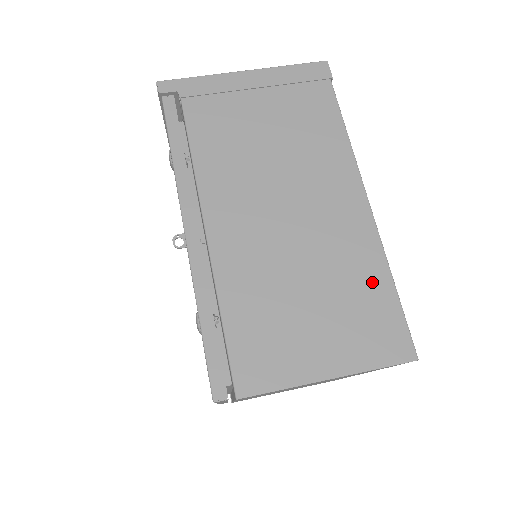
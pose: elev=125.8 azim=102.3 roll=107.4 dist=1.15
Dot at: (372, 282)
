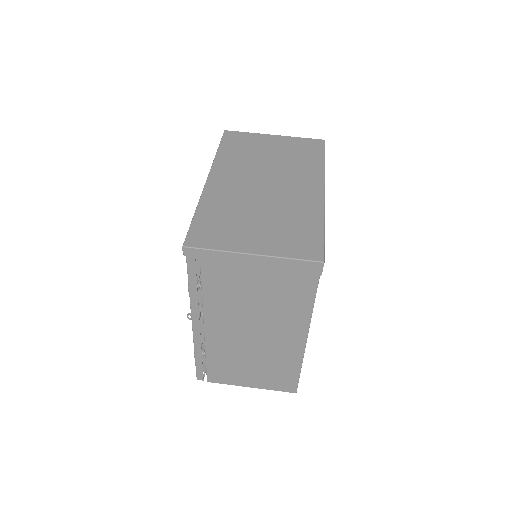
Dot at: (289, 368)
